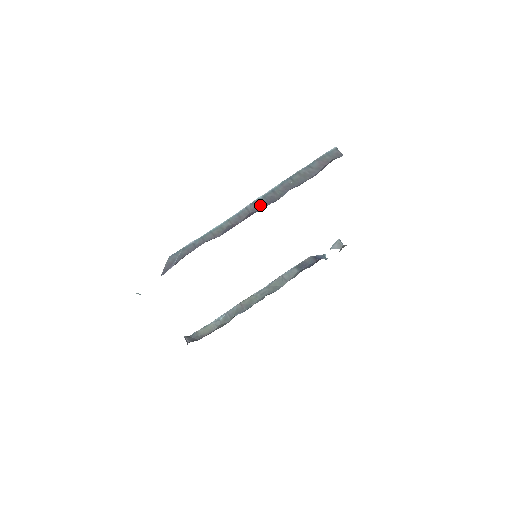
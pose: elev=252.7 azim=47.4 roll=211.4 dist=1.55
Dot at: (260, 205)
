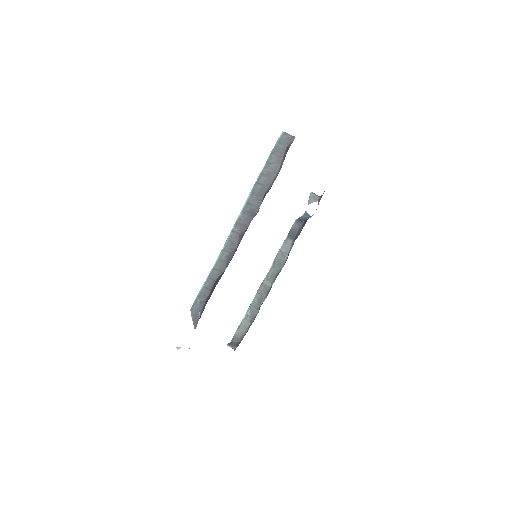
Dot at: (245, 223)
